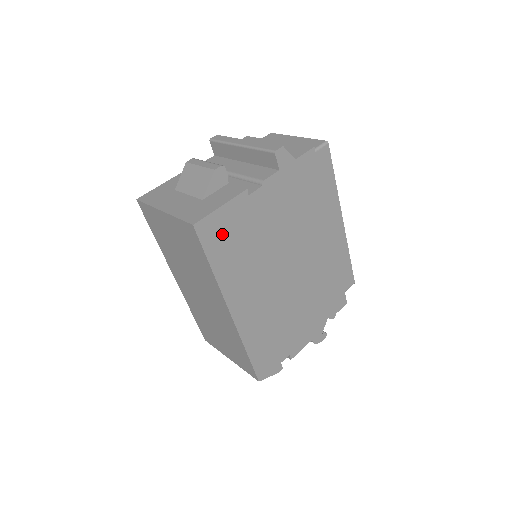
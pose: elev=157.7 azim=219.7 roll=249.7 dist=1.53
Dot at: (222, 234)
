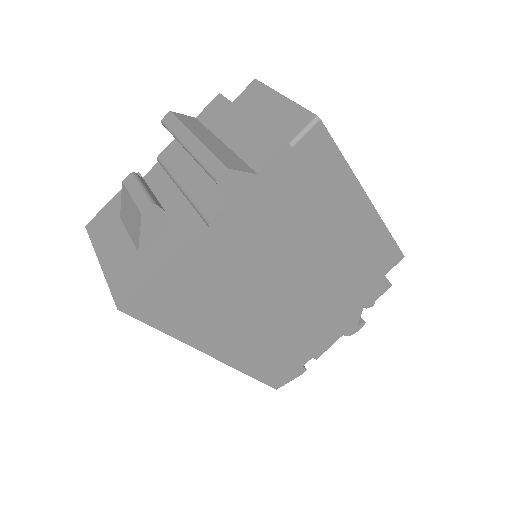
Dot at: (167, 300)
